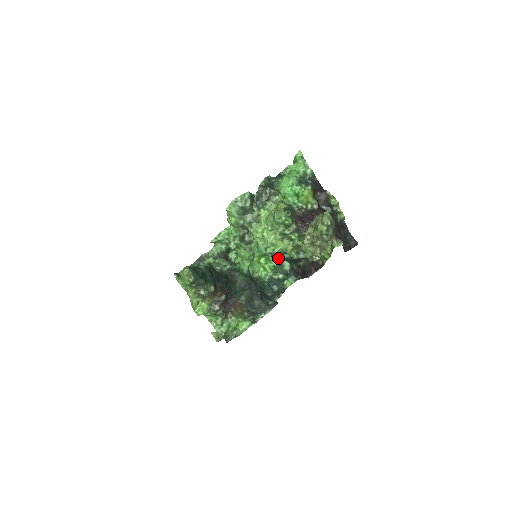
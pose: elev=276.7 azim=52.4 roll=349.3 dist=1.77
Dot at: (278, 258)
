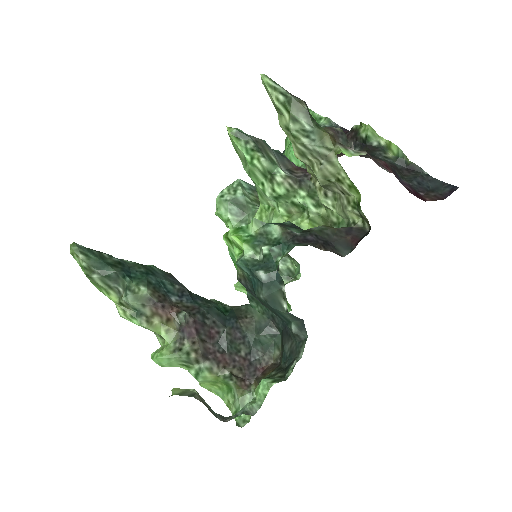
Dot at: (254, 220)
